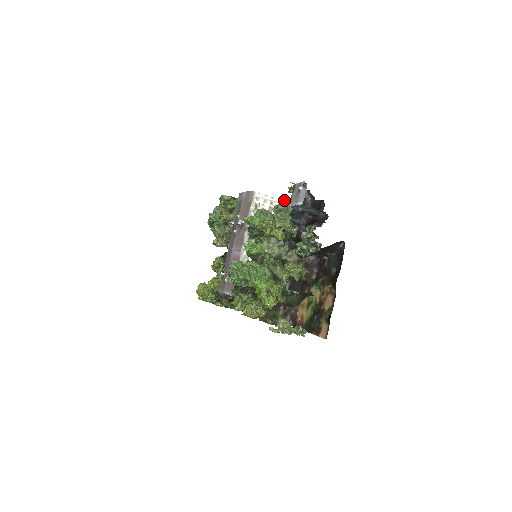
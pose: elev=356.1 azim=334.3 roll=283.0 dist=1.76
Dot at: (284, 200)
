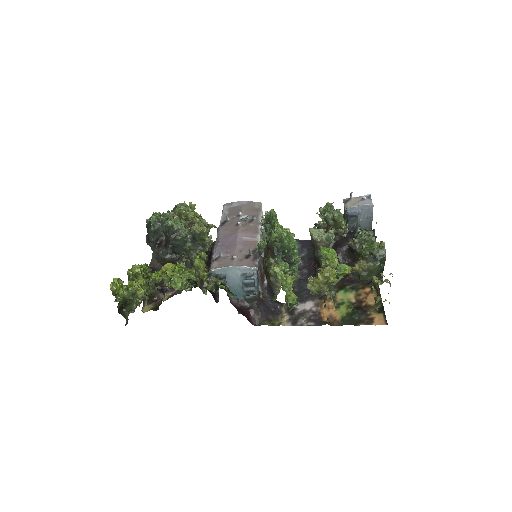
Dot at: occluded
